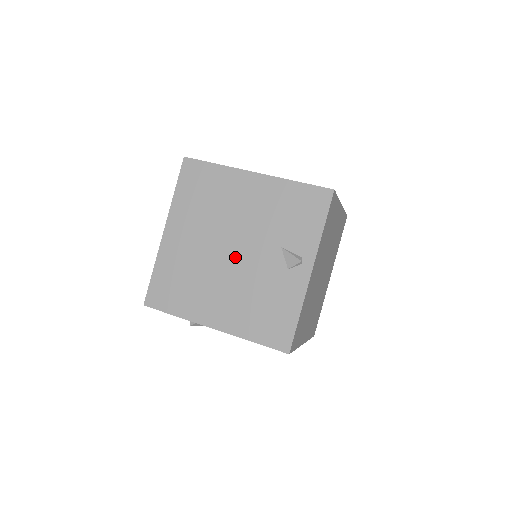
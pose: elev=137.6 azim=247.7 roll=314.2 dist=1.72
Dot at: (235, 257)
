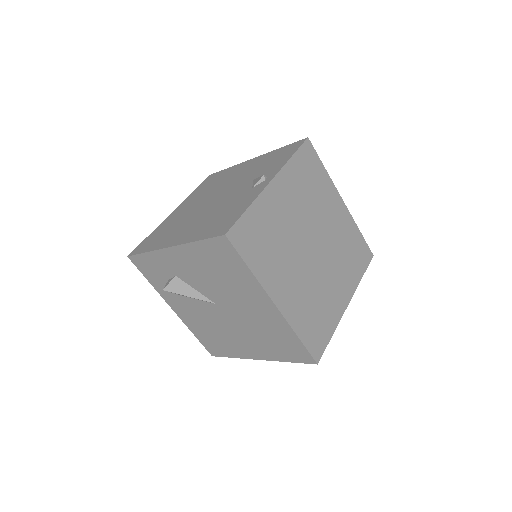
Dot at: (214, 201)
